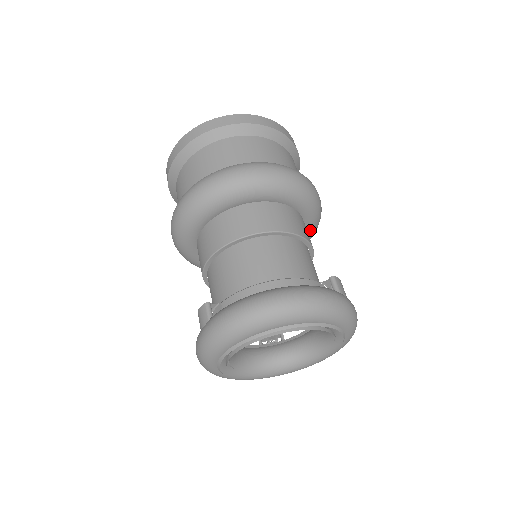
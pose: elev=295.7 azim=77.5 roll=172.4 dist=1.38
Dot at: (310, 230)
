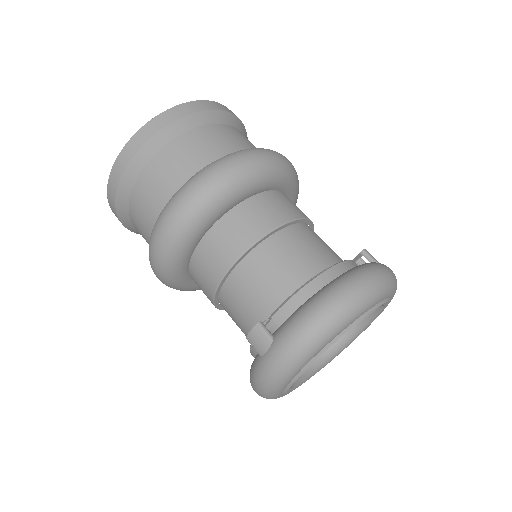
Dot at: occluded
